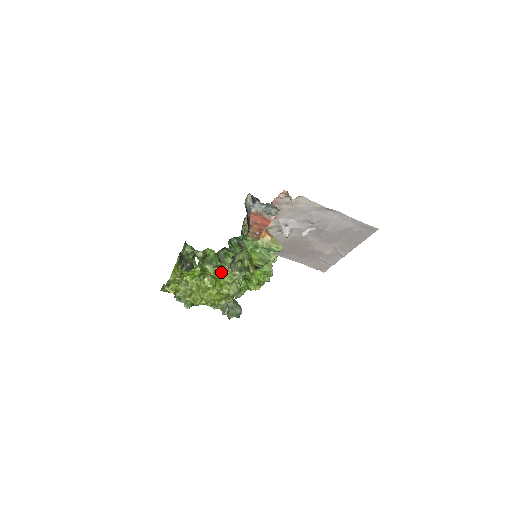
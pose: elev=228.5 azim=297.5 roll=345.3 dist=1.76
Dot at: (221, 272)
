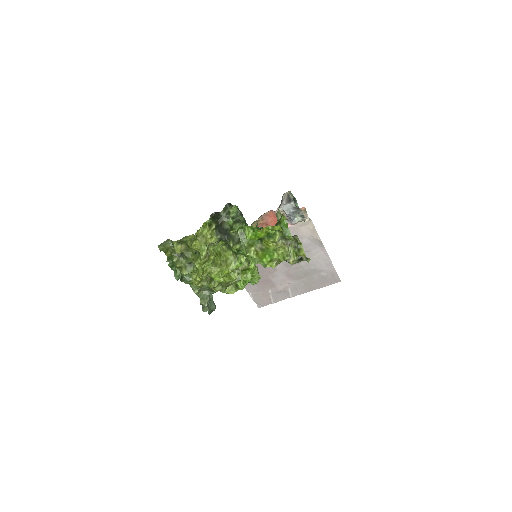
Dot at: (282, 246)
